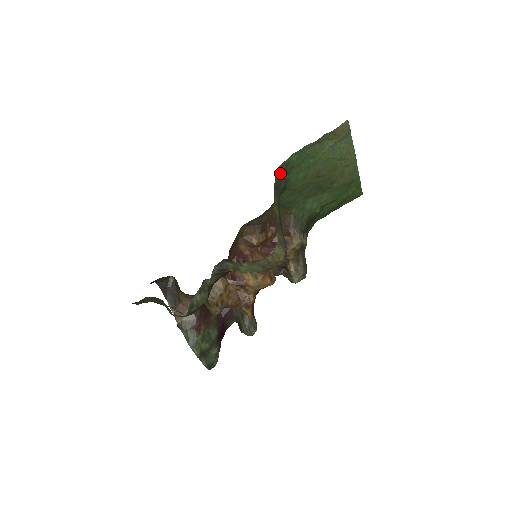
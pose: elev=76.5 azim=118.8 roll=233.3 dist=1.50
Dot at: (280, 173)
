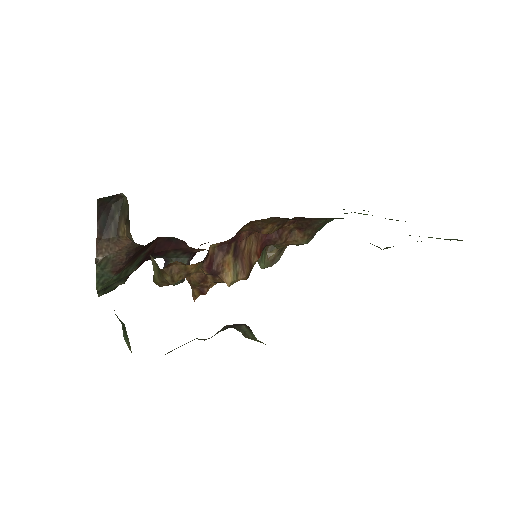
Dot at: occluded
